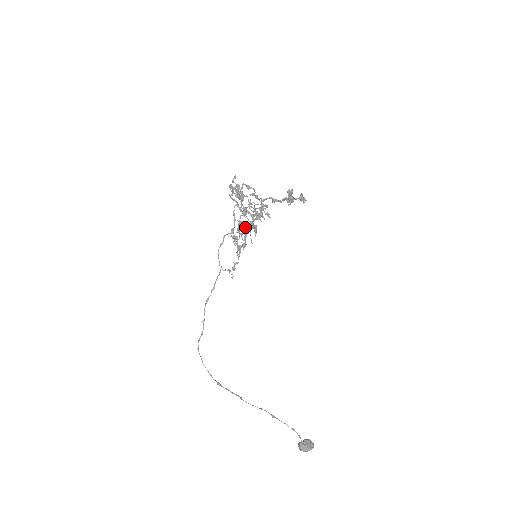
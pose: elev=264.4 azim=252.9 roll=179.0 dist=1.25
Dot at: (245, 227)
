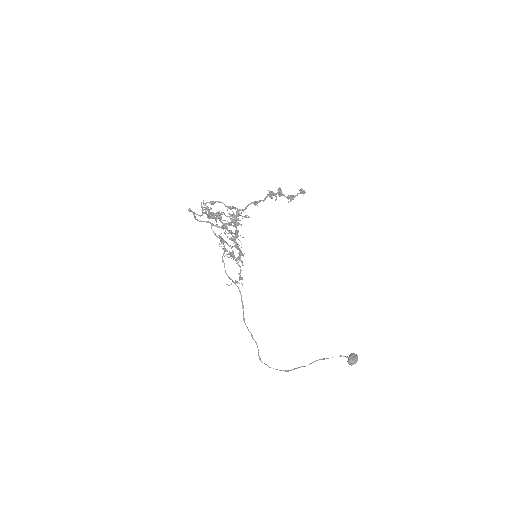
Dot at: (234, 239)
